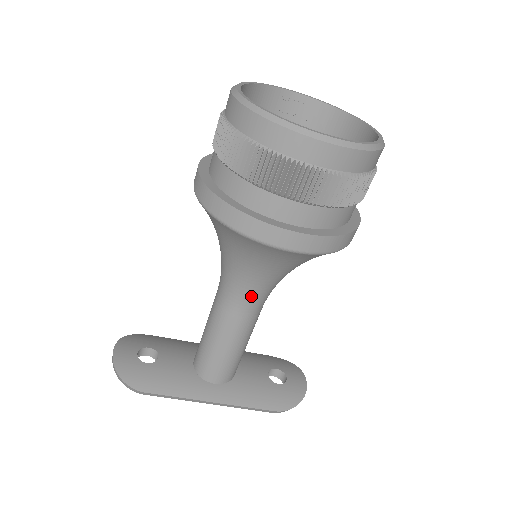
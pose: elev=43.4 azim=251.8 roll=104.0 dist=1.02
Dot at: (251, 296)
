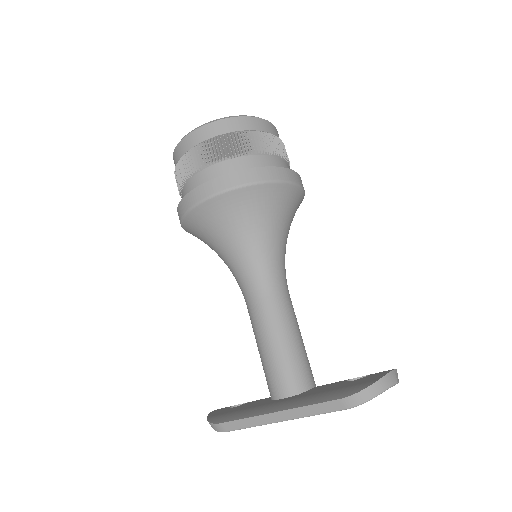
Dot at: (250, 279)
